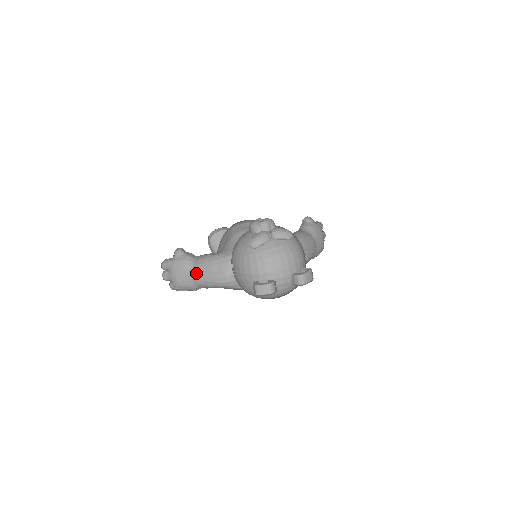
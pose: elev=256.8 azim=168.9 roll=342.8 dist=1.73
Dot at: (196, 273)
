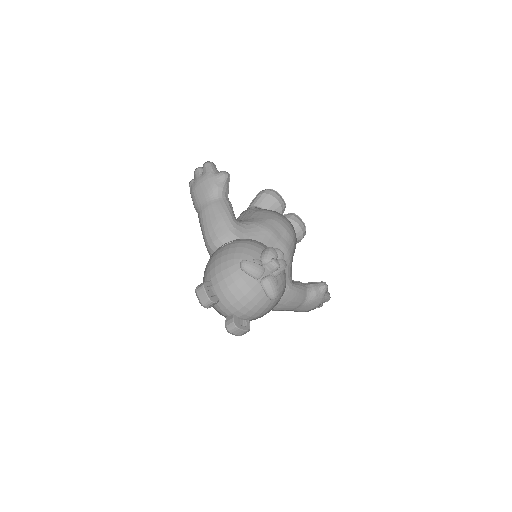
Dot at: (207, 207)
